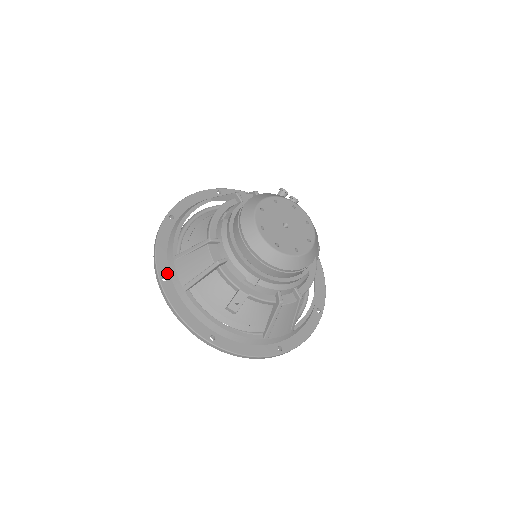
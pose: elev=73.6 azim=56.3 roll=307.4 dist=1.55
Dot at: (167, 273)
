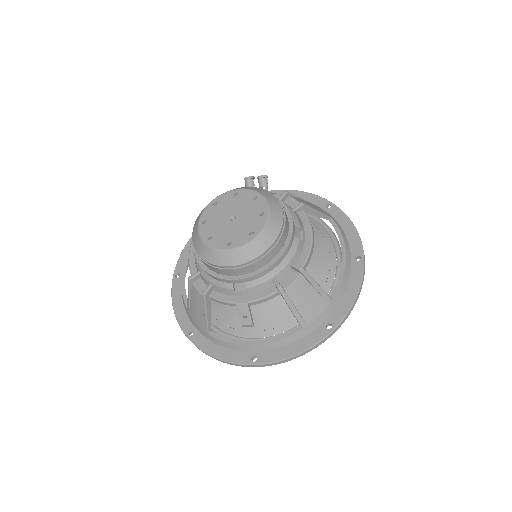
Dot at: (191, 327)
